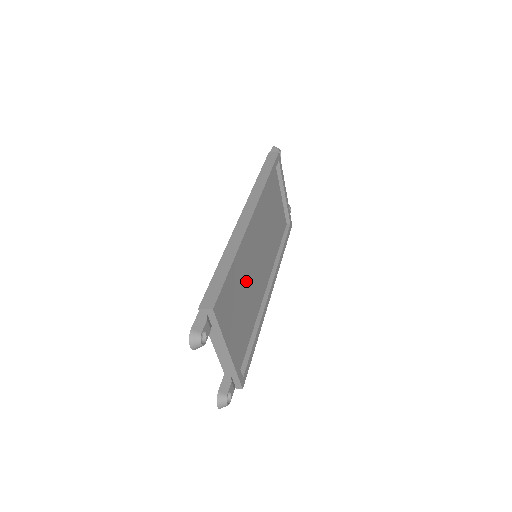
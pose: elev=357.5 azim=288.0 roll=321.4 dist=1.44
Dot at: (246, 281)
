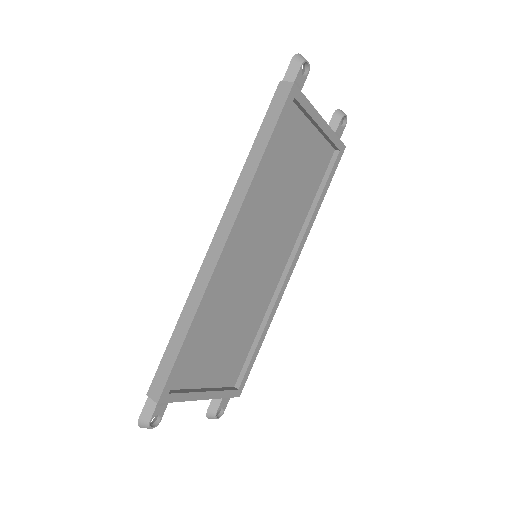
Dot at: (233, 306)
